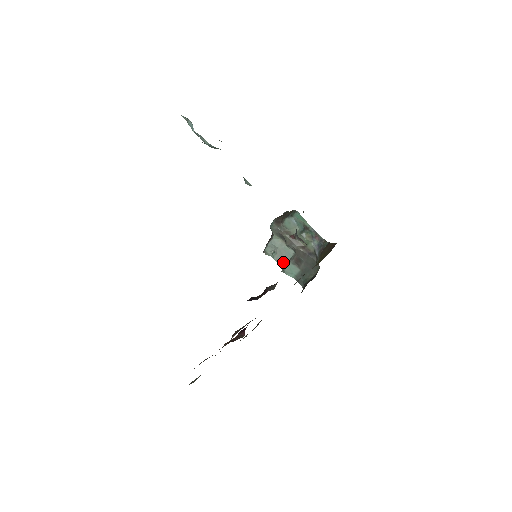
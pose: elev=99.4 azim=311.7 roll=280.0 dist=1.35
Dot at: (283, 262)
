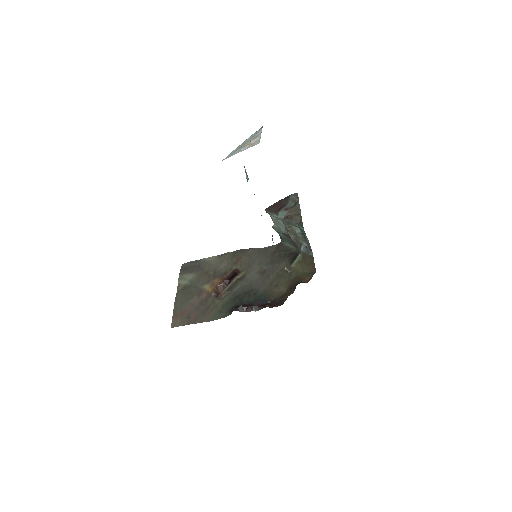
Dot at: (276, 224)
